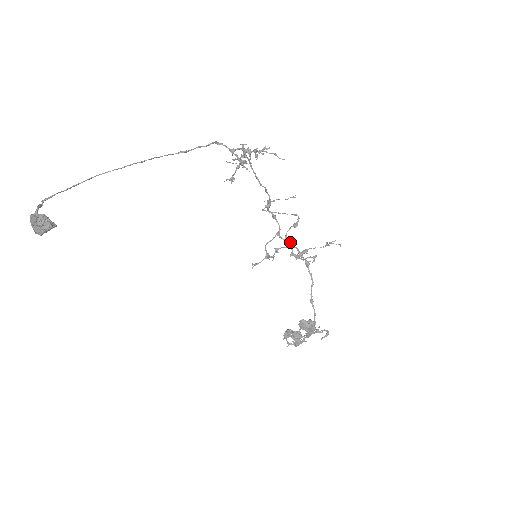
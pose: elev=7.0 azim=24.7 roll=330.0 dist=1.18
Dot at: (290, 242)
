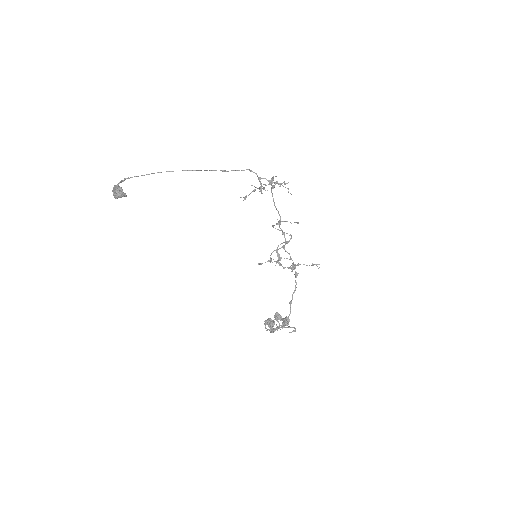
Dot at: occluded
